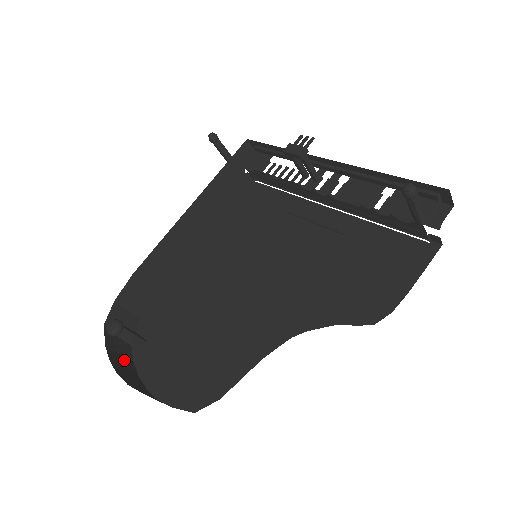
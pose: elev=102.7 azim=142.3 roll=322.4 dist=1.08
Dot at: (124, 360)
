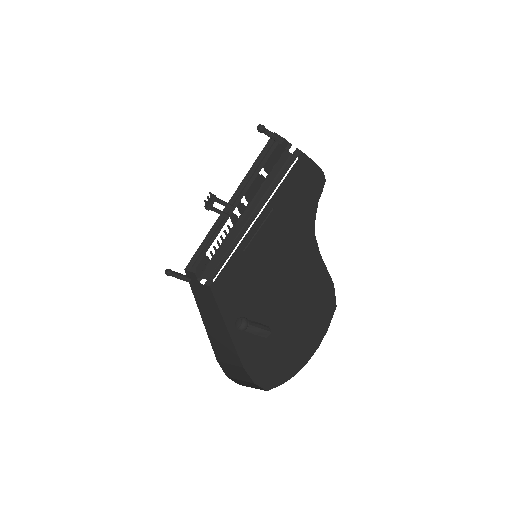
Dot at: occluded
